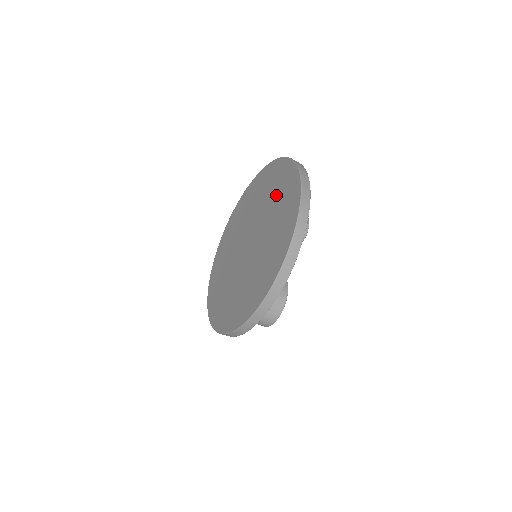
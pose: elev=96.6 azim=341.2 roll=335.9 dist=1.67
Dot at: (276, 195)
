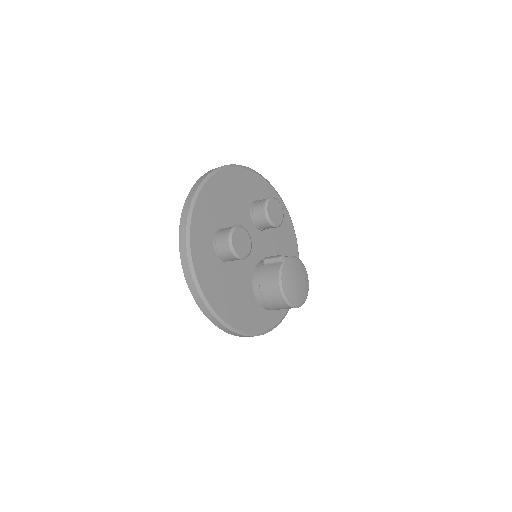
Dot at: occluded
